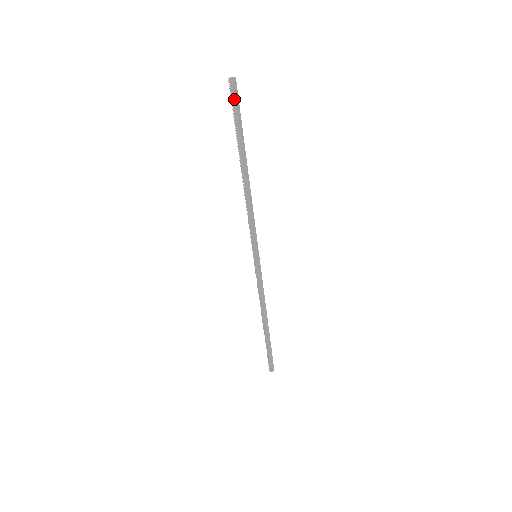
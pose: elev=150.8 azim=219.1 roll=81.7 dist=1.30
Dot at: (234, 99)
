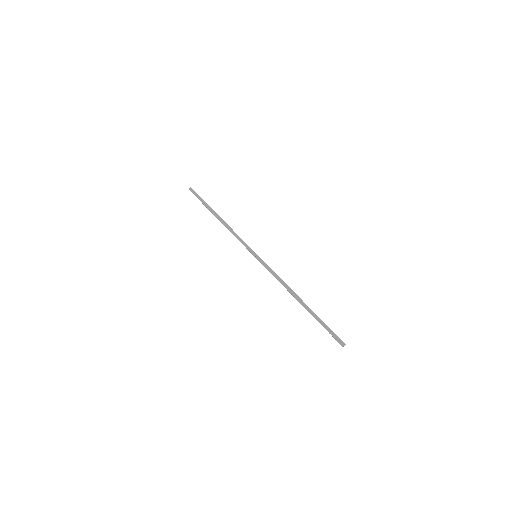
Dot at: (194, 194)
